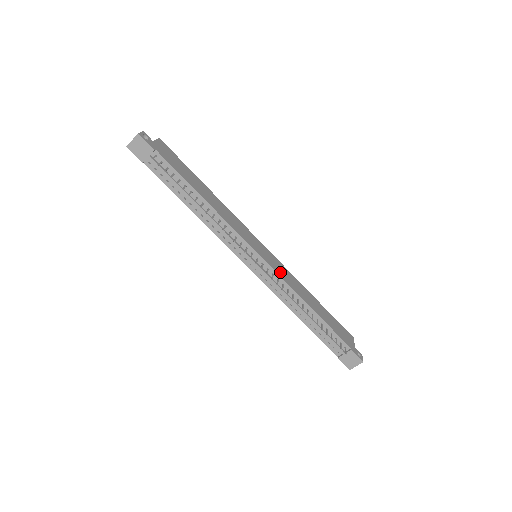
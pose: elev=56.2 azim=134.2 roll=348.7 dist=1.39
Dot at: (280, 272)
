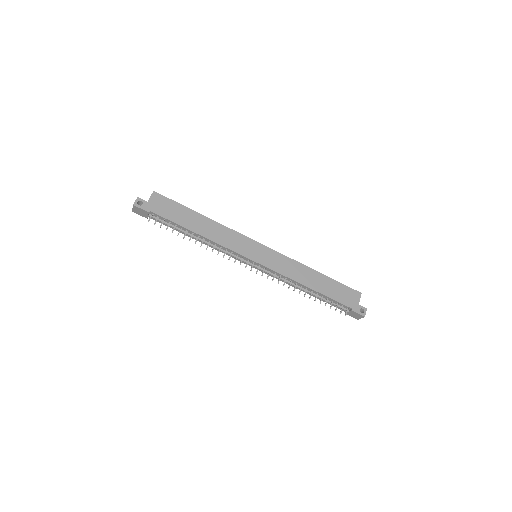
Dot at: (277, 266)
